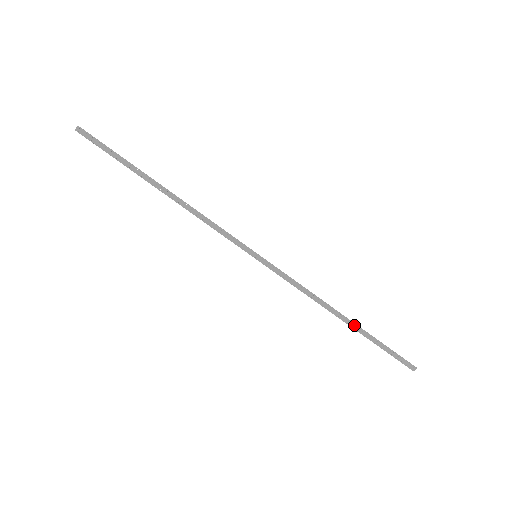
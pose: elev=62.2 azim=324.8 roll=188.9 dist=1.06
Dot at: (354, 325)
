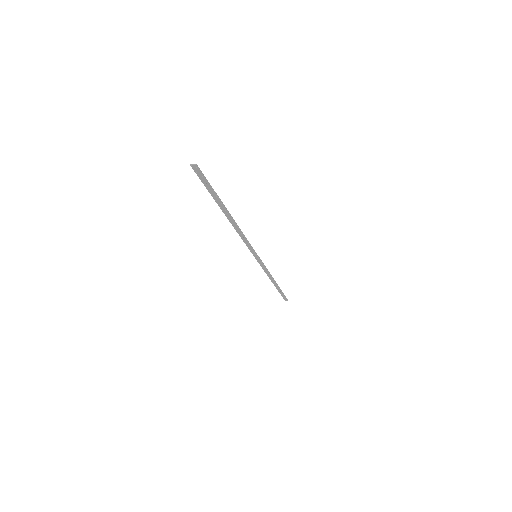
Dot at: (277, 286)
